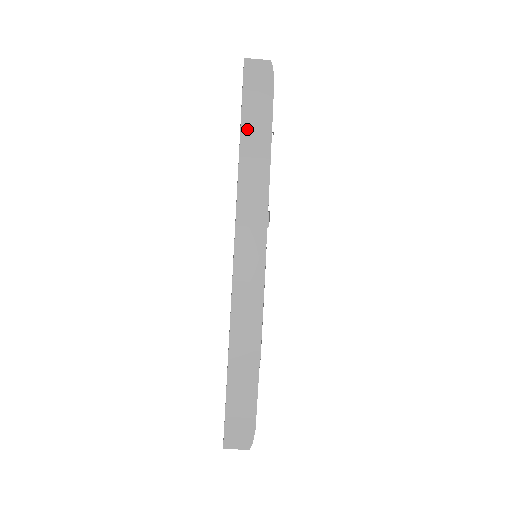
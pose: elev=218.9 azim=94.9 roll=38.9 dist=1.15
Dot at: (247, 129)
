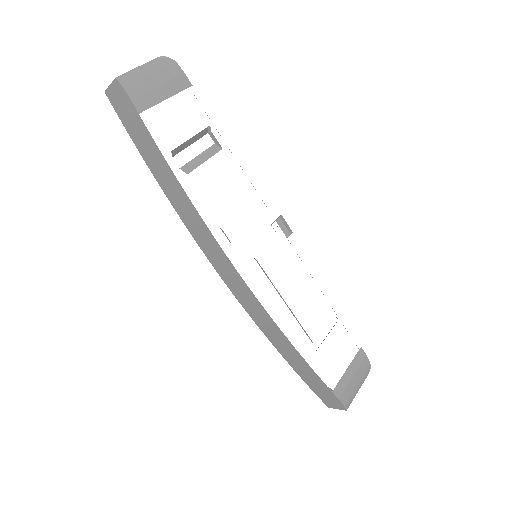
Dot at: (152, 166)
